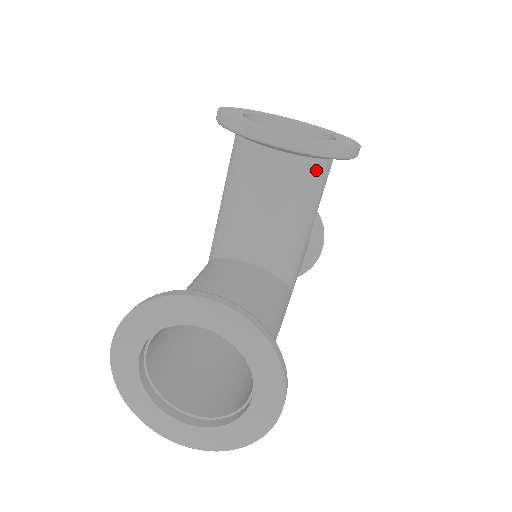
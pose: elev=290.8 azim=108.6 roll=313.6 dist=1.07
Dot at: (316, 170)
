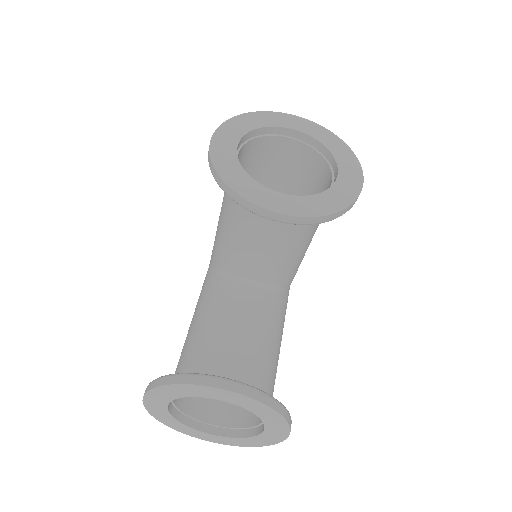
Dot at: occluded
